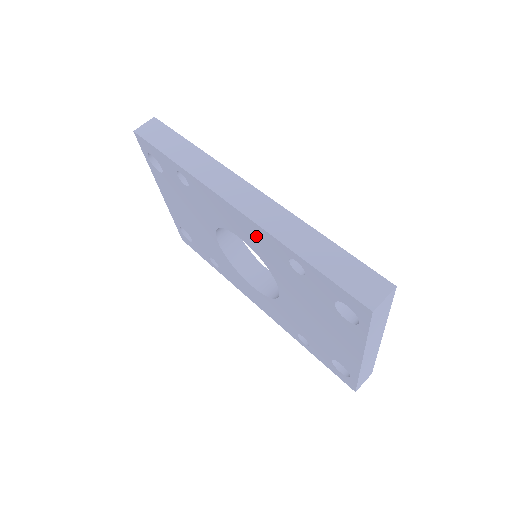
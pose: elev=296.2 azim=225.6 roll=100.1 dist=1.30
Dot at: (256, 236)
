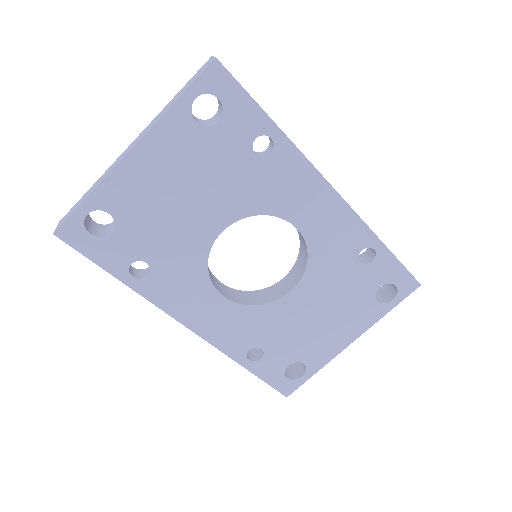
Dot at: (337, 226)
